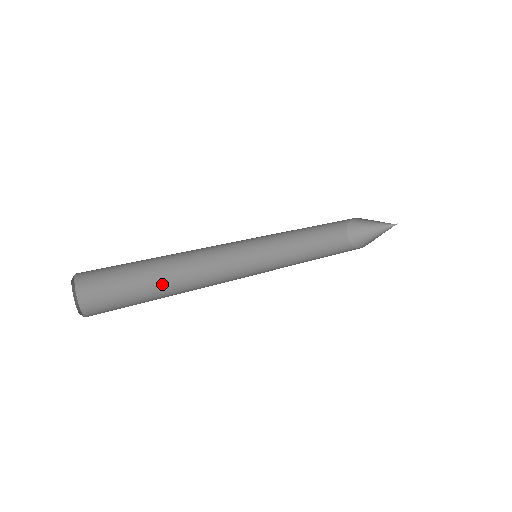
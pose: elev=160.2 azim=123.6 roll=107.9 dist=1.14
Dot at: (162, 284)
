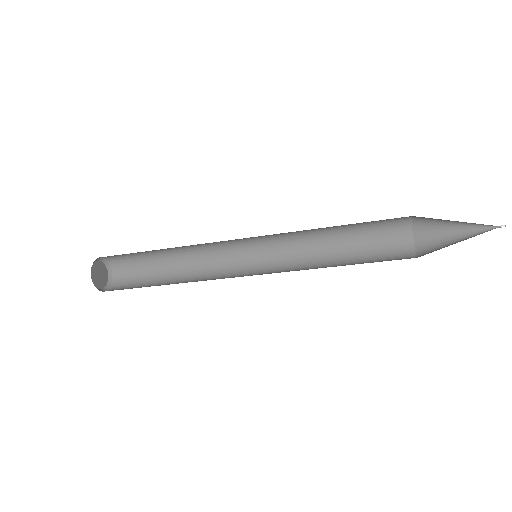
Dot at: (171, 282)
